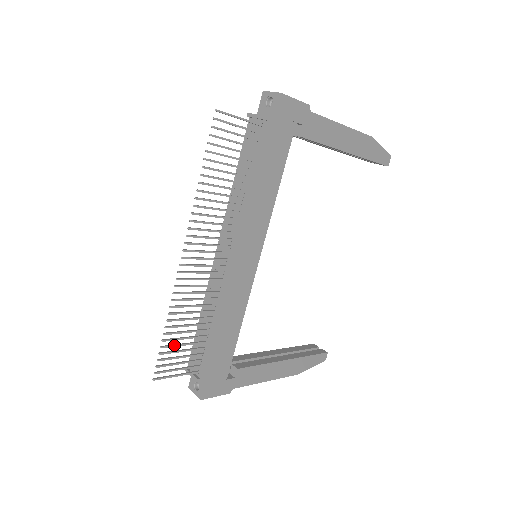
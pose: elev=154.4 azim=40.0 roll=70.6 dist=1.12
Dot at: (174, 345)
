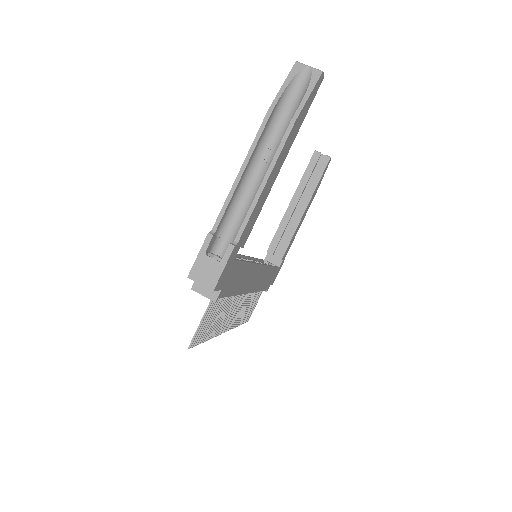
Dot at: (247, 315)
